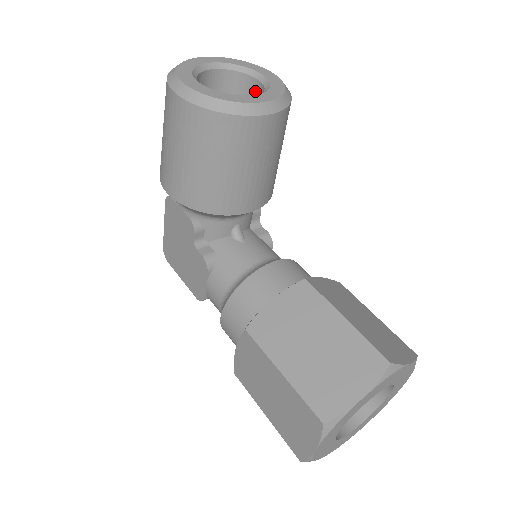
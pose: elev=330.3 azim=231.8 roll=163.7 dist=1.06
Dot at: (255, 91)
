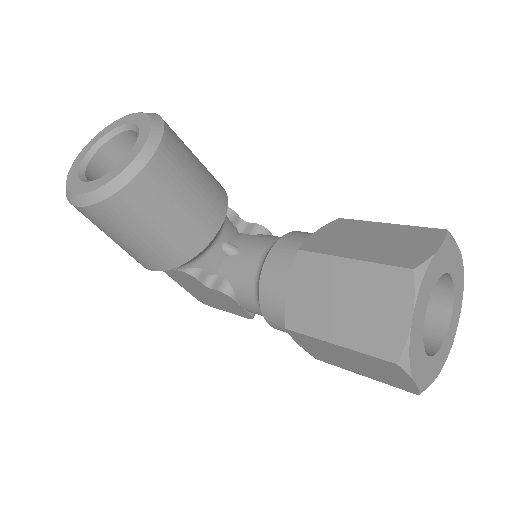
Dot at: occluded
